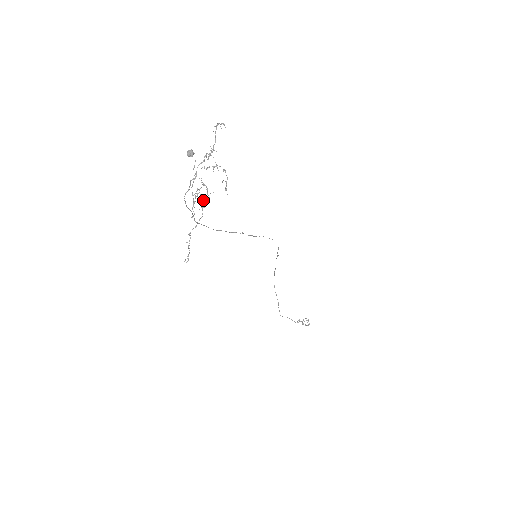
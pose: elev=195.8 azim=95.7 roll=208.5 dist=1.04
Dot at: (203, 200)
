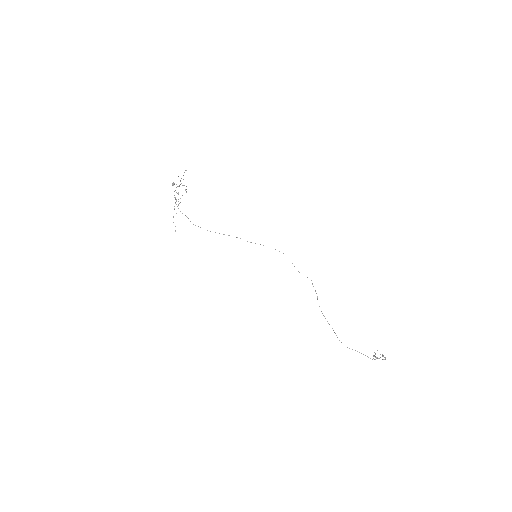
Dot at: occluded
